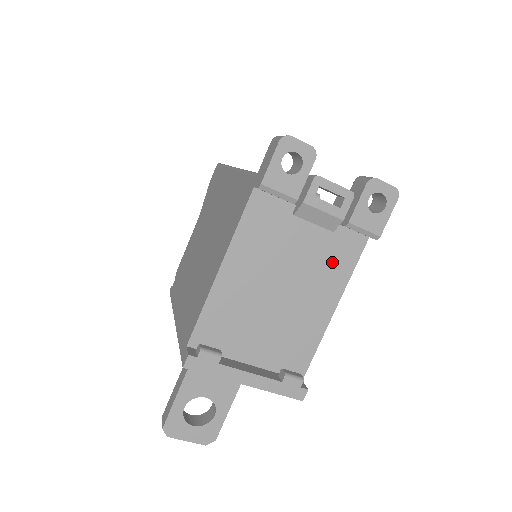
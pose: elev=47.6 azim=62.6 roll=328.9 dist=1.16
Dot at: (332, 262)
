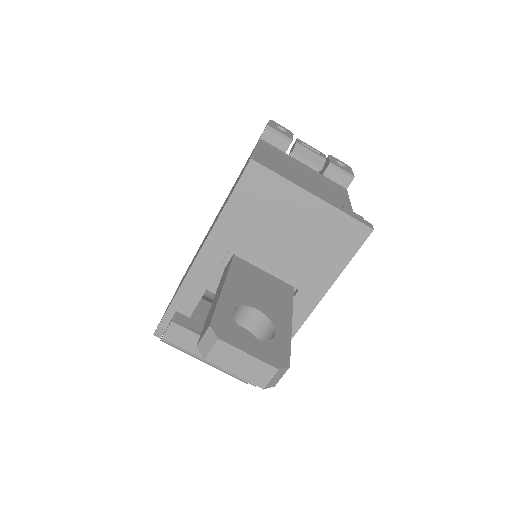
Dot at: (331, 188)
